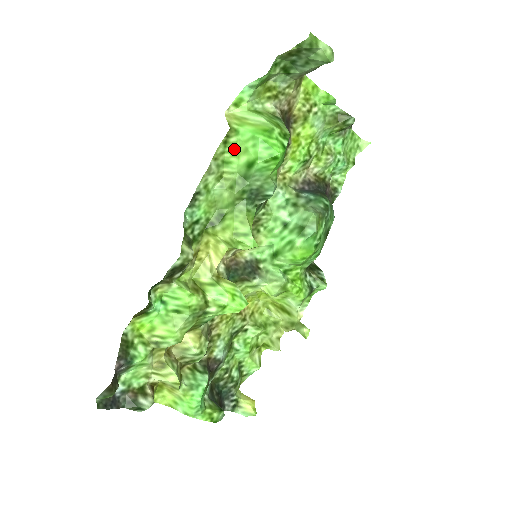
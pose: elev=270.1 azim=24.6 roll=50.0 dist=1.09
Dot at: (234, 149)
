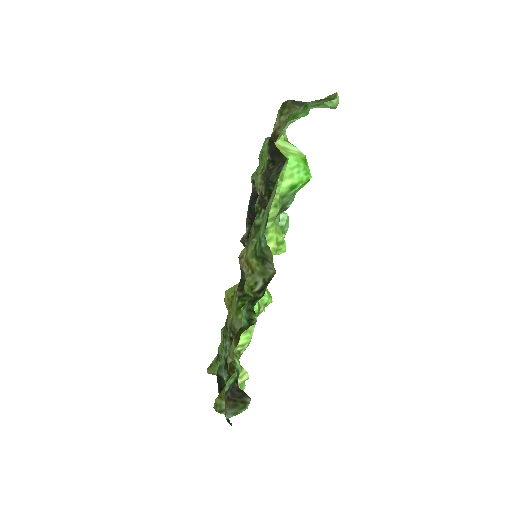
Dot at: (282, 175)
